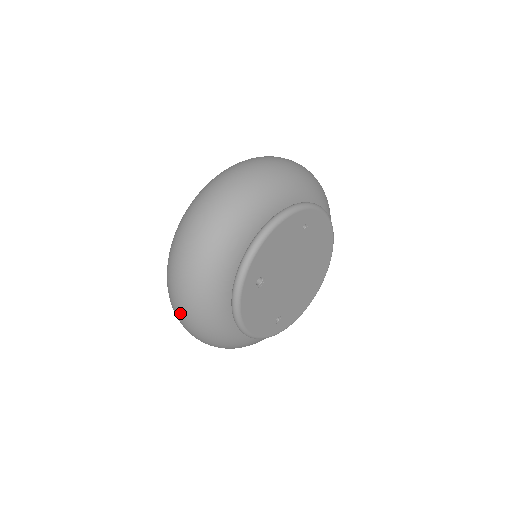
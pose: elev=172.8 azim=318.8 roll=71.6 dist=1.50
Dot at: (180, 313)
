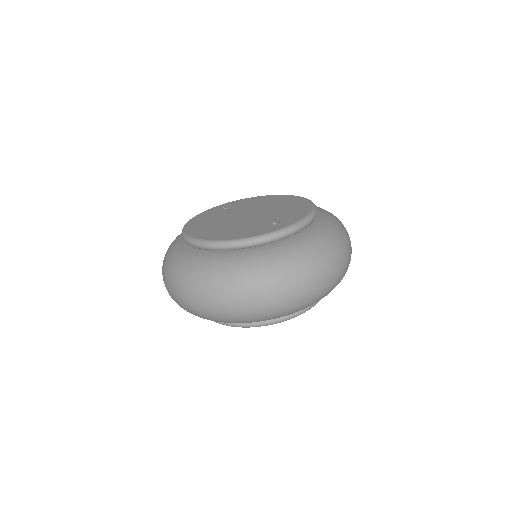
Dot at: occluded
